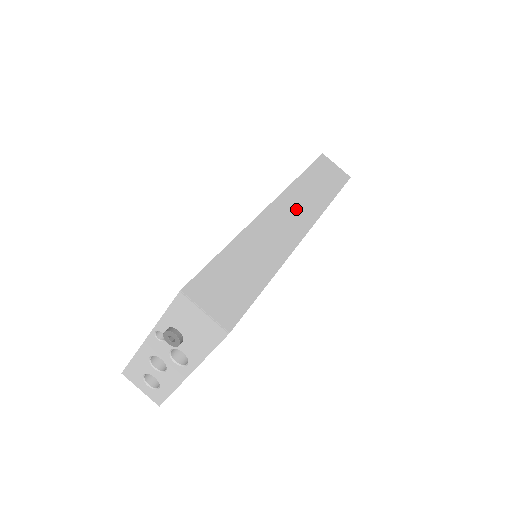
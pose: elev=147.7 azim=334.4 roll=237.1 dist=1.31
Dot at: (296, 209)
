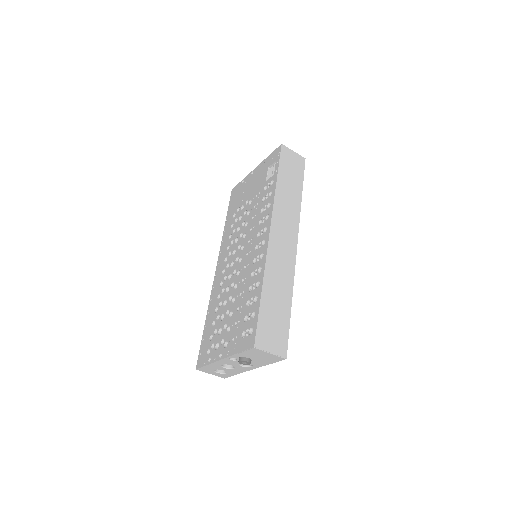
Dot at: (285, 225)
